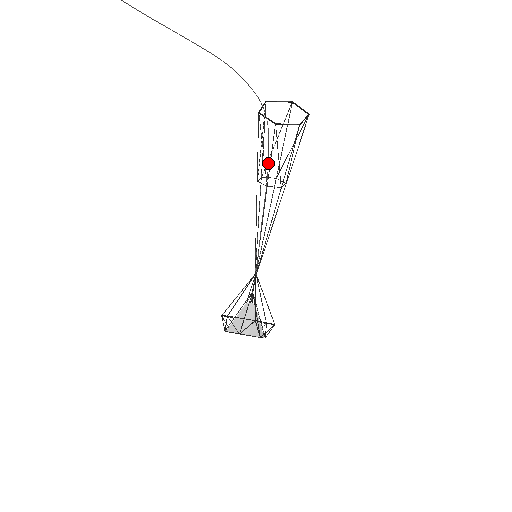
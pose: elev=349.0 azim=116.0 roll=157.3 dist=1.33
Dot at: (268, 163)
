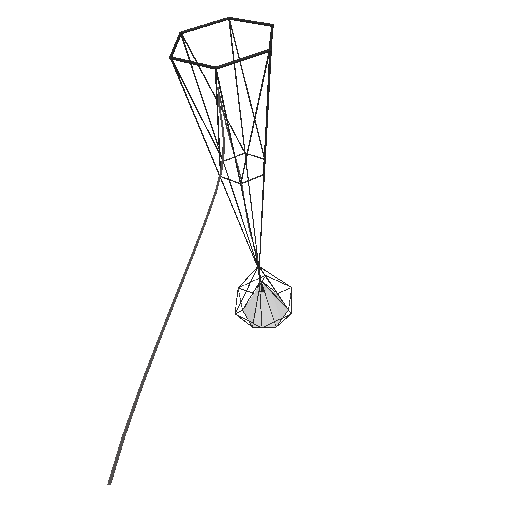
Dot at: occluded
